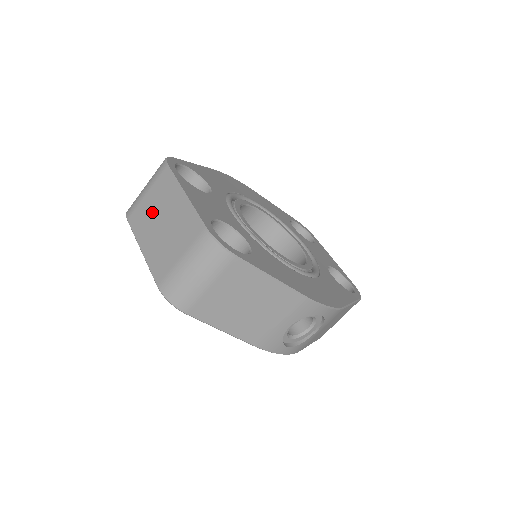
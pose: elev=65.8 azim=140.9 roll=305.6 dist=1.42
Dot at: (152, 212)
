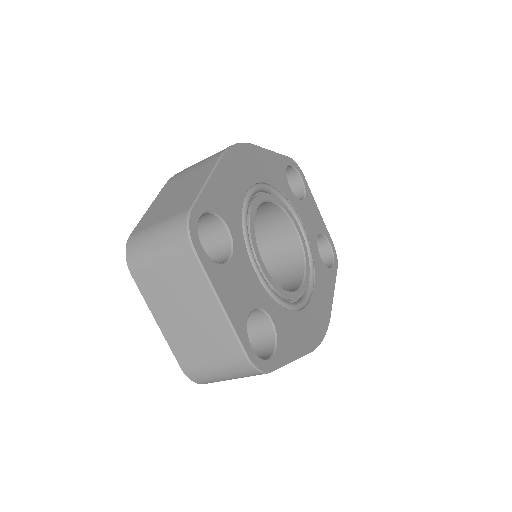
Dot at: (171, 292)
